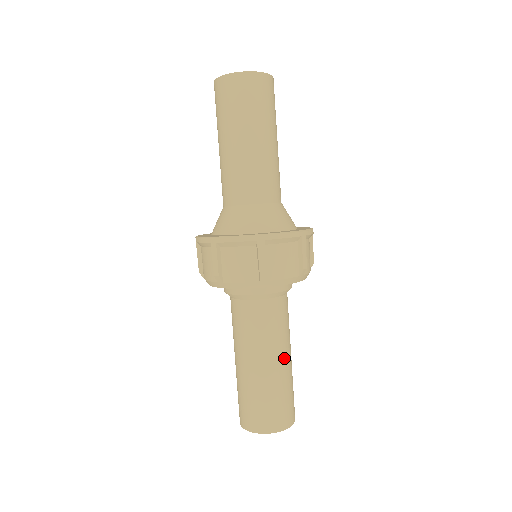
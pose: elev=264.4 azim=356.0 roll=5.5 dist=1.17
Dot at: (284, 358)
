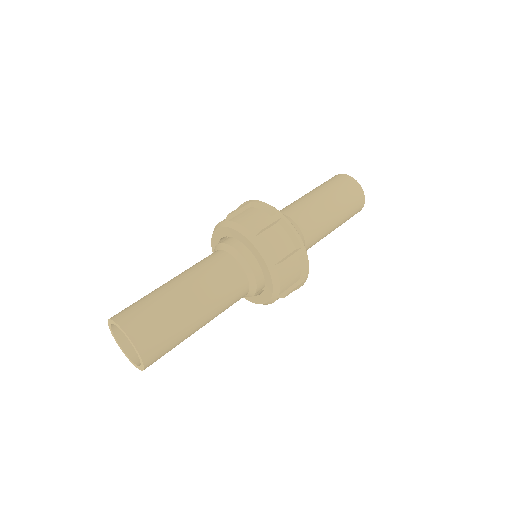
Dot at: (204, 323)
